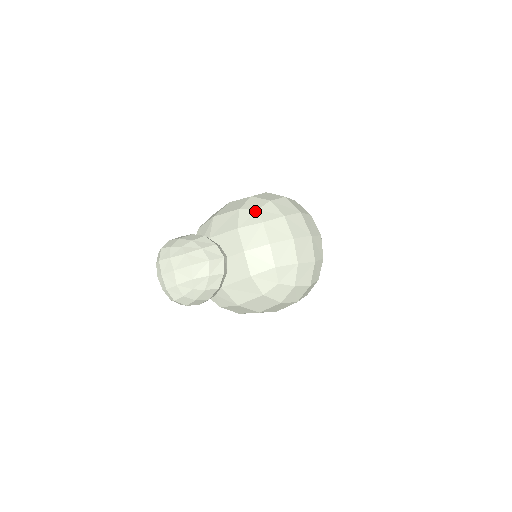
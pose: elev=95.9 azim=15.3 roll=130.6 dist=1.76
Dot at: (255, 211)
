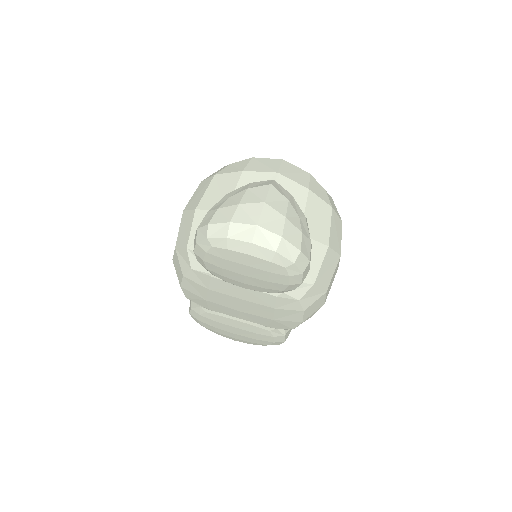
Dot at: (230, 165)
